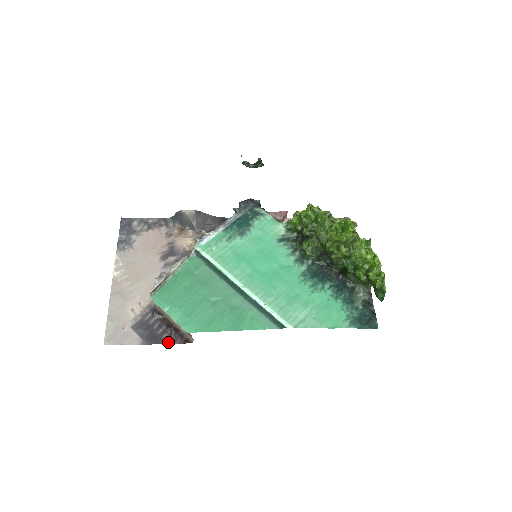
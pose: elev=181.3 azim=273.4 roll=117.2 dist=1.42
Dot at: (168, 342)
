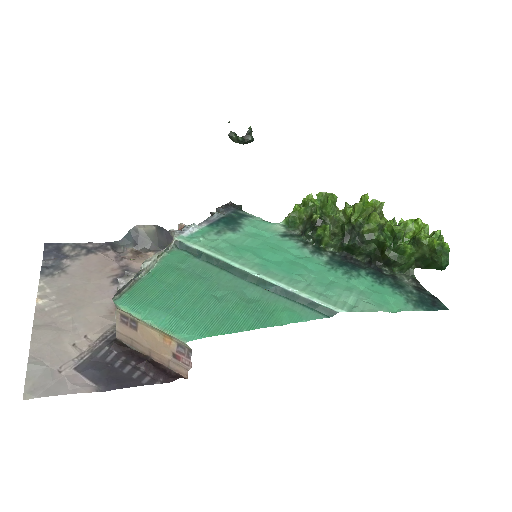
Dot at: (144, 382)
